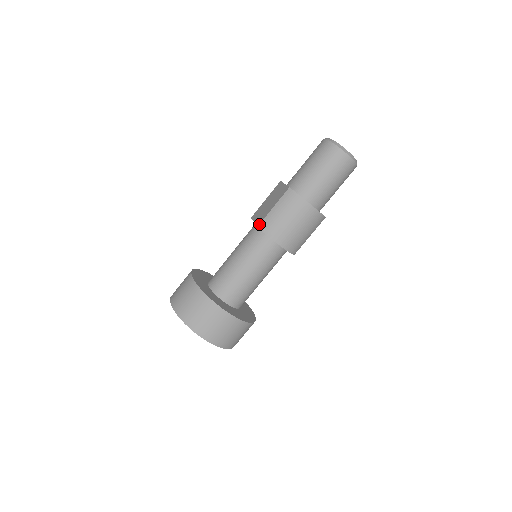
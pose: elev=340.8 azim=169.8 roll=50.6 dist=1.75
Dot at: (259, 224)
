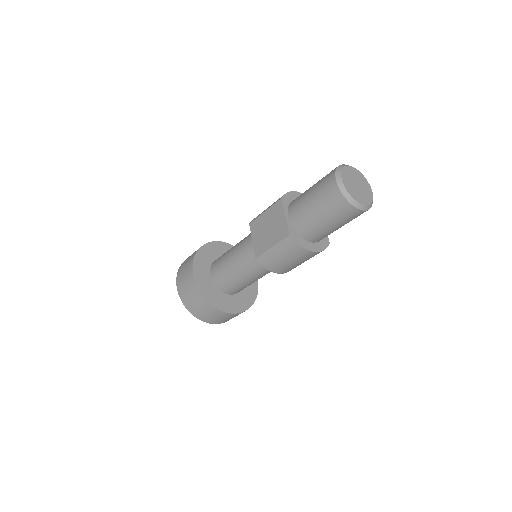
Dot at: (257, 257)
